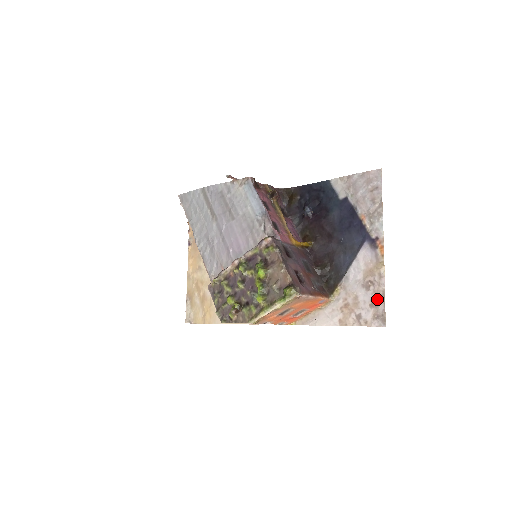
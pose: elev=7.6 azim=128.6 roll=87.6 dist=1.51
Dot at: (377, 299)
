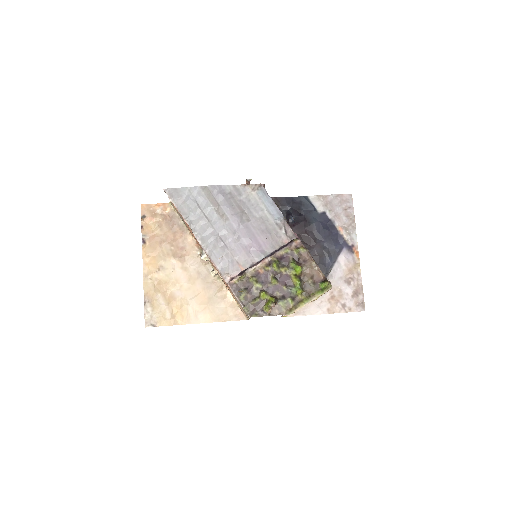
Dot at: (357, 291)
